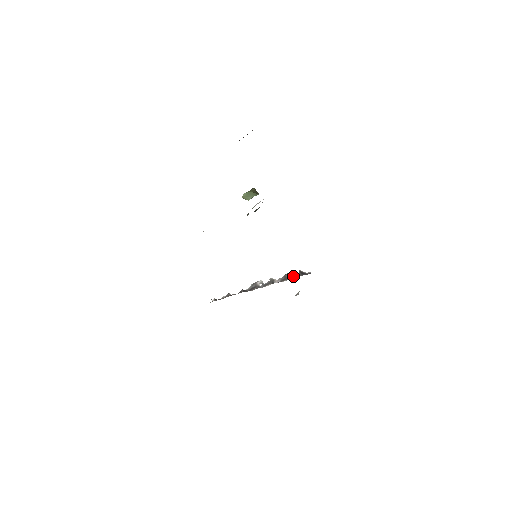
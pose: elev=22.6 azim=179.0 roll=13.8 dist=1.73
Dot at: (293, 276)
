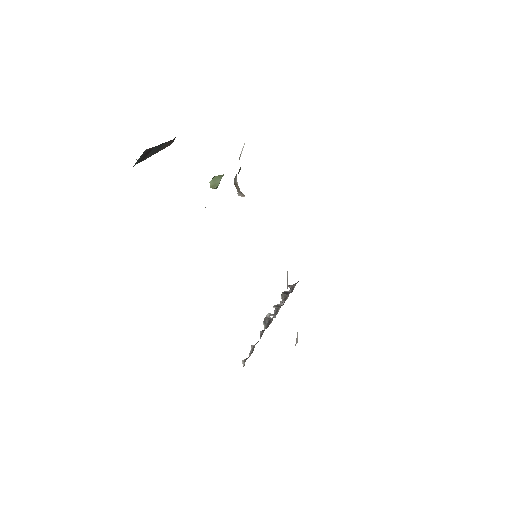
Dot at: (289, 292)
